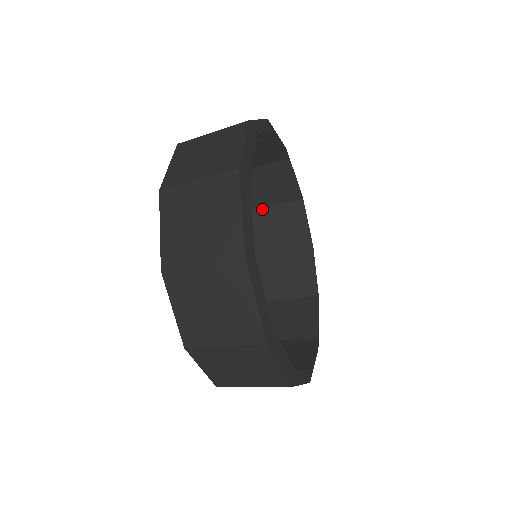
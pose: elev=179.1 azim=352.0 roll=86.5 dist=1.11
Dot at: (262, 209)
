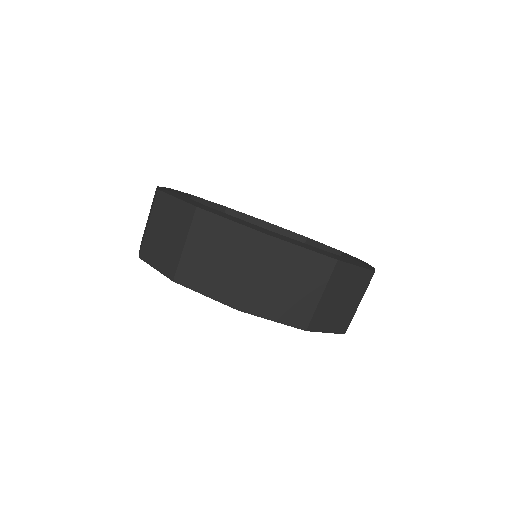
Dot at: occluded
